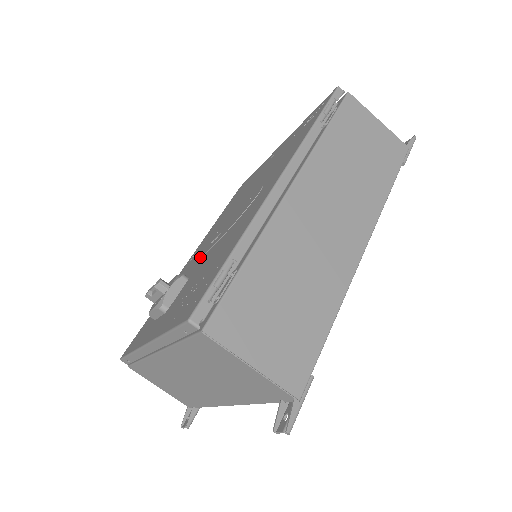
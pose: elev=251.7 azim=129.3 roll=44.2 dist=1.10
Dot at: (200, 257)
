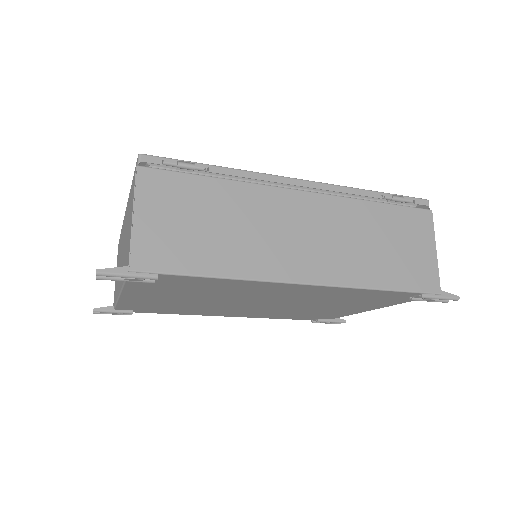
Dot at: occluded
